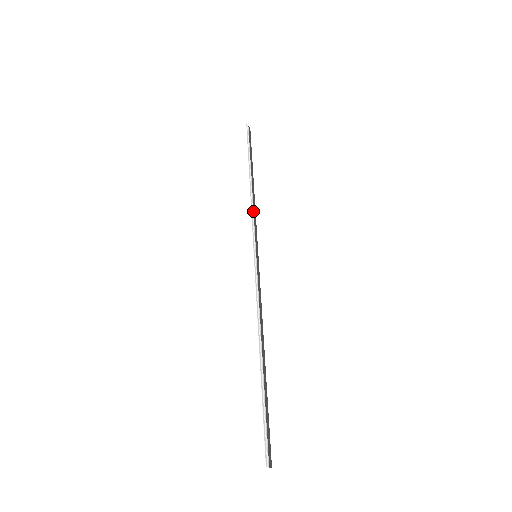
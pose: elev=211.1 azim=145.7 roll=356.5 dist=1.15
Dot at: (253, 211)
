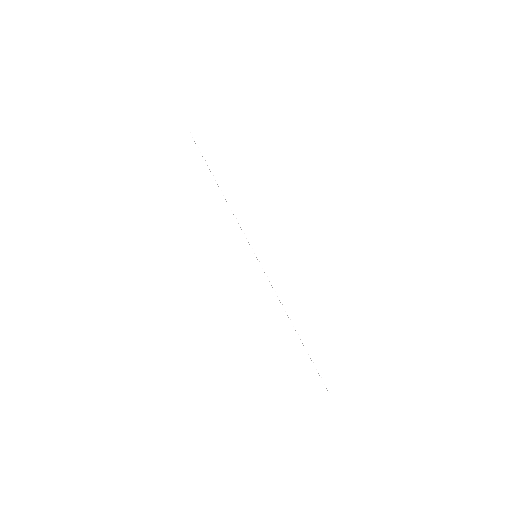
Dot at: (236, 218)
